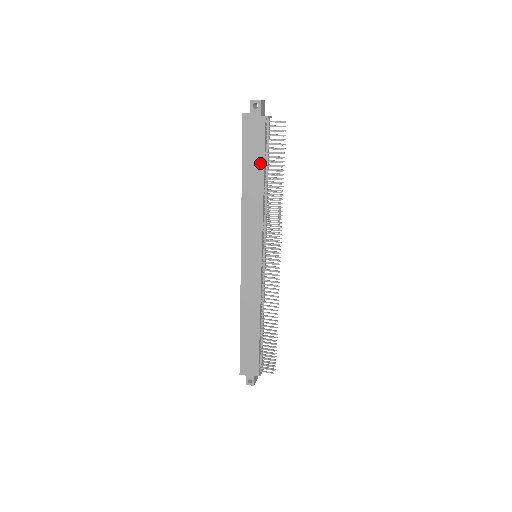
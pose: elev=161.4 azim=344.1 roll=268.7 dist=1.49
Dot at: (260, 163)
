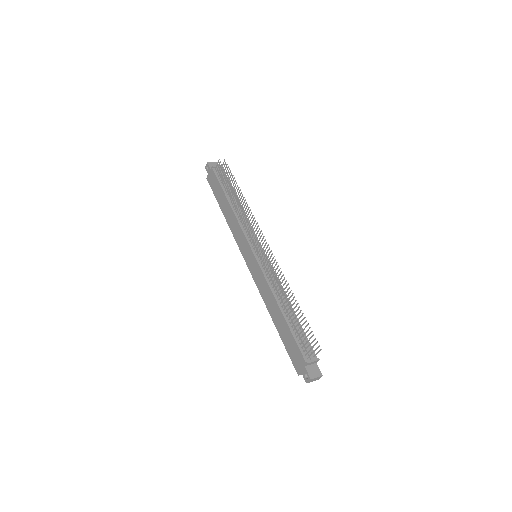
Dot at: (222, 193)
